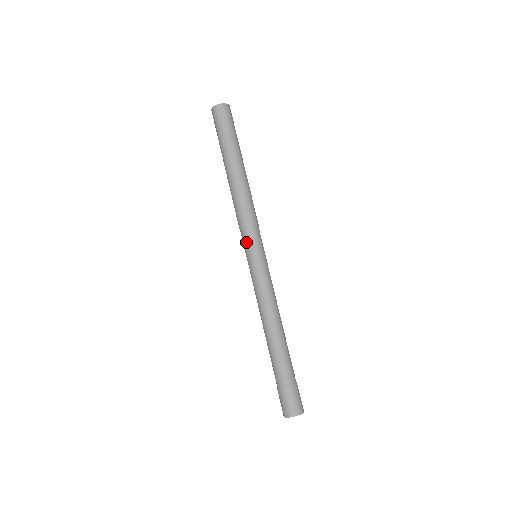
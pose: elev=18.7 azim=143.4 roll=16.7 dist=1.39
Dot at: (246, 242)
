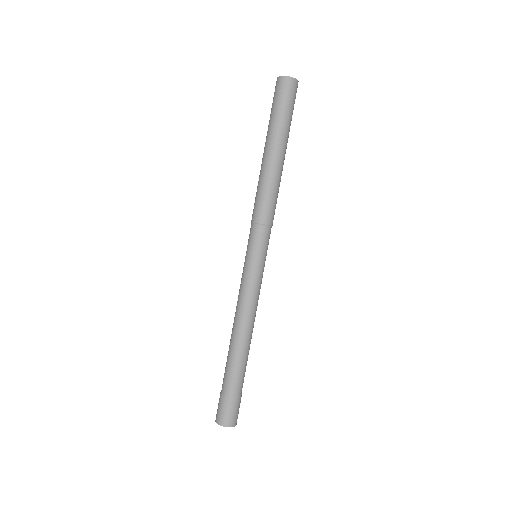
Dot at: (256, 239)
